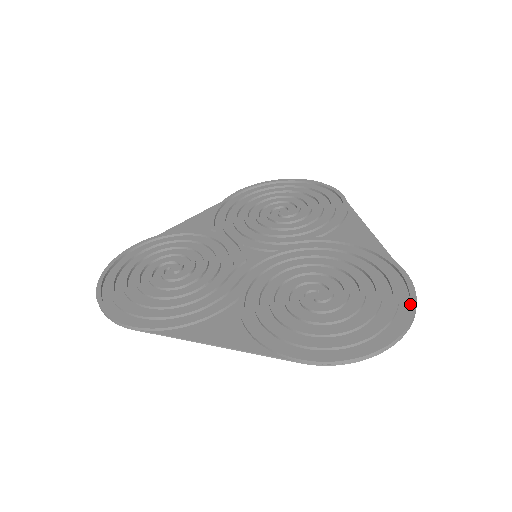
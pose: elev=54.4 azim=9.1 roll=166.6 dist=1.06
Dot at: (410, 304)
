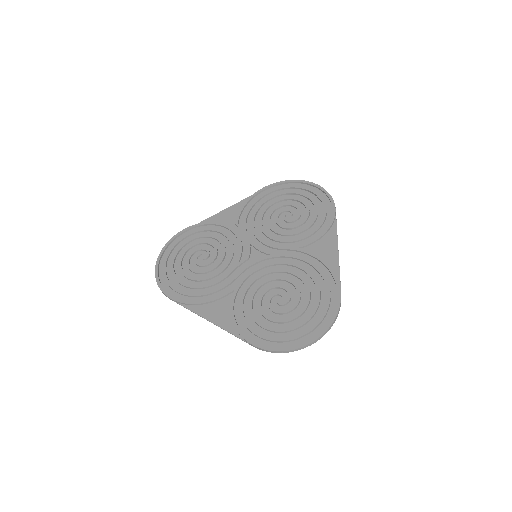
Dot at: (330, 320)
